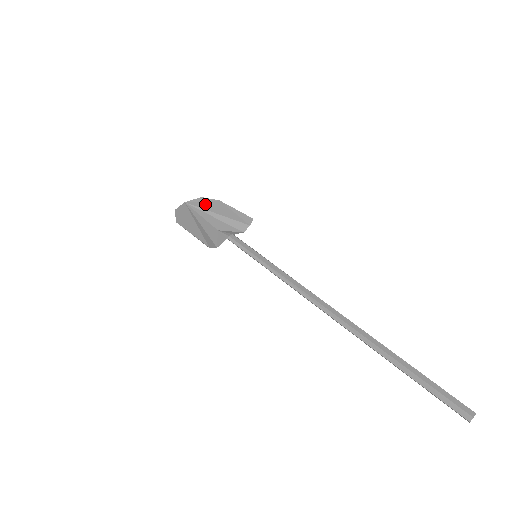
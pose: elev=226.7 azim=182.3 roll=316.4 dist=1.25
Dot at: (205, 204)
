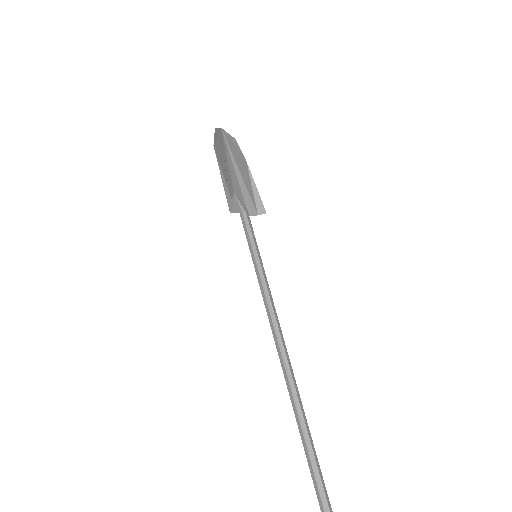
Dot at: (235, 150)
